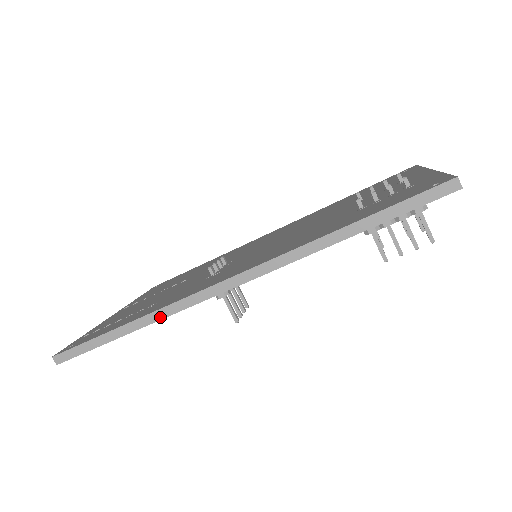
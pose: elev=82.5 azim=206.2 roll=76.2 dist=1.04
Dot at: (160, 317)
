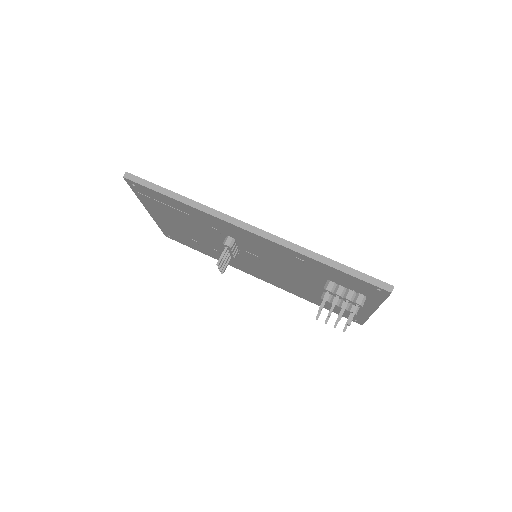
Dot at: (202, 209)
